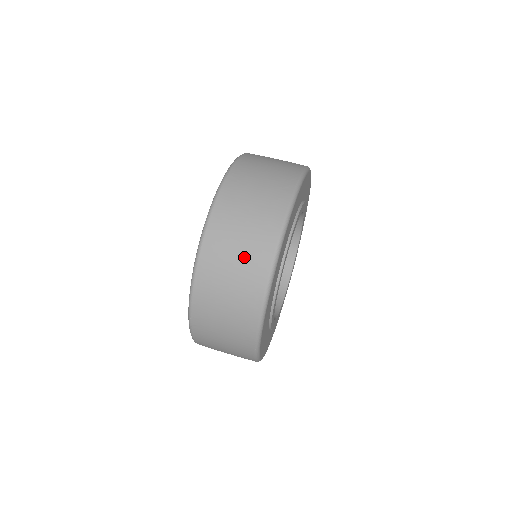
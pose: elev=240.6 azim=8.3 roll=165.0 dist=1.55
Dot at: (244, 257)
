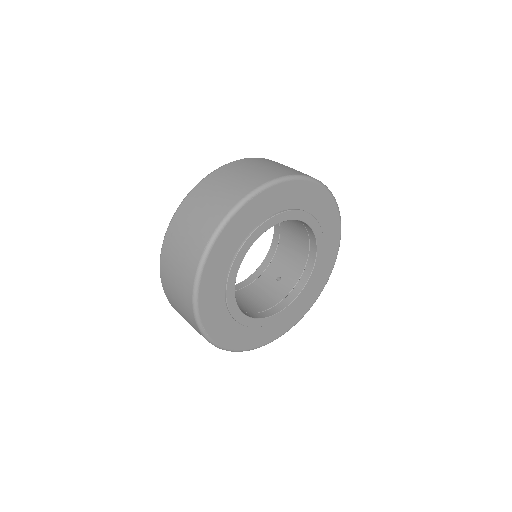
Dot at: (182, 308)
